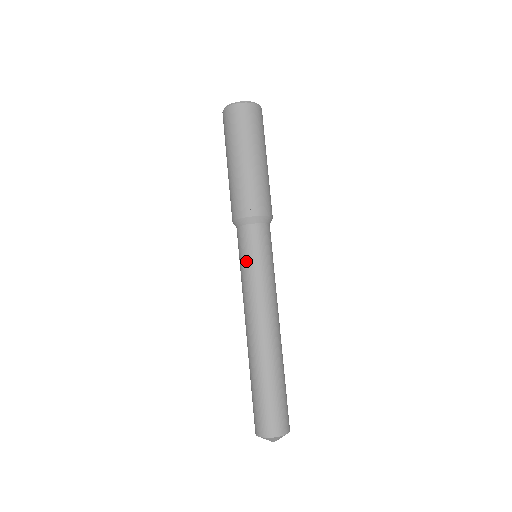
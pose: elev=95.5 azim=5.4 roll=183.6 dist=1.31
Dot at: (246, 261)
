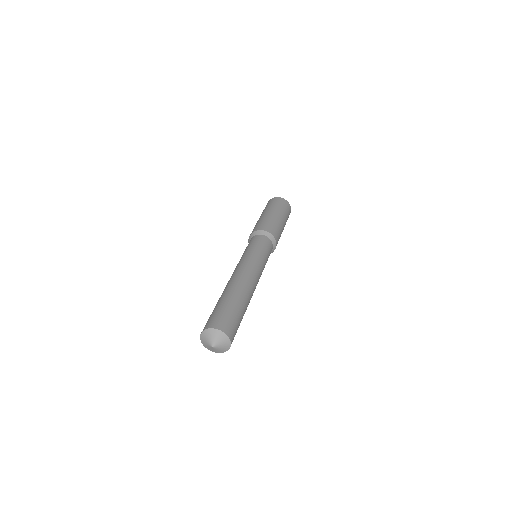
Dot at: occluded
